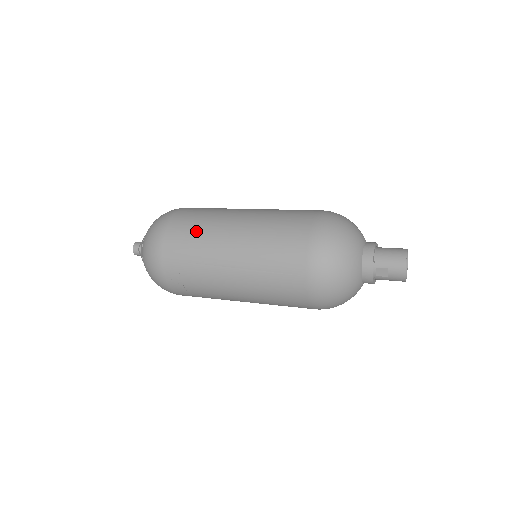
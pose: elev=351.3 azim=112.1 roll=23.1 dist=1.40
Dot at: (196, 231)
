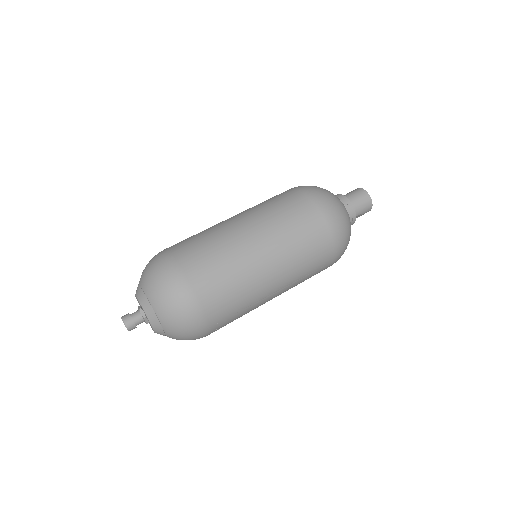
Dot at: (234, 286)
